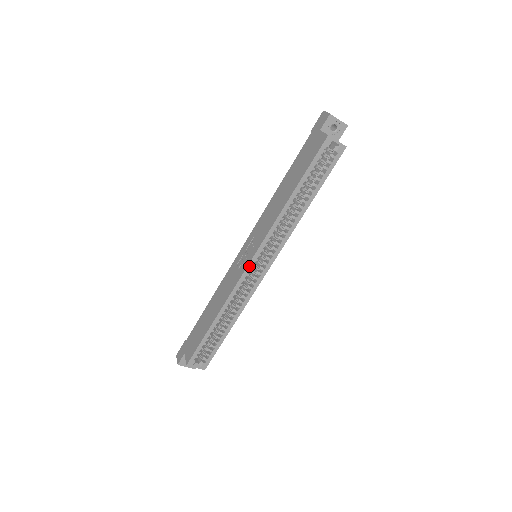
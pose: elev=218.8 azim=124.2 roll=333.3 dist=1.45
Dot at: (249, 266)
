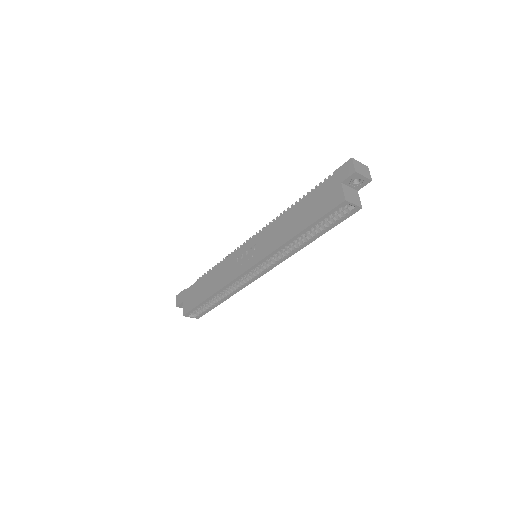
Dot at: (247, 271)
